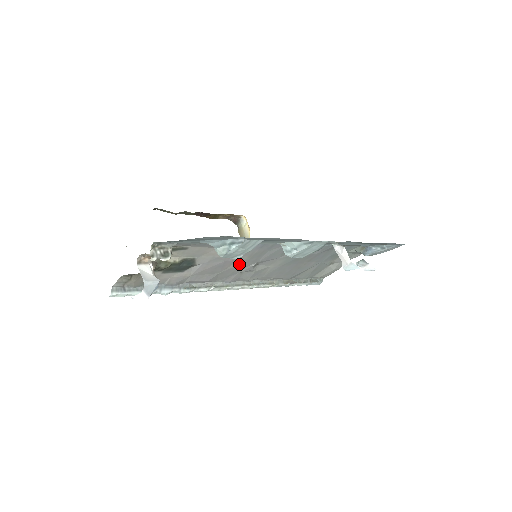
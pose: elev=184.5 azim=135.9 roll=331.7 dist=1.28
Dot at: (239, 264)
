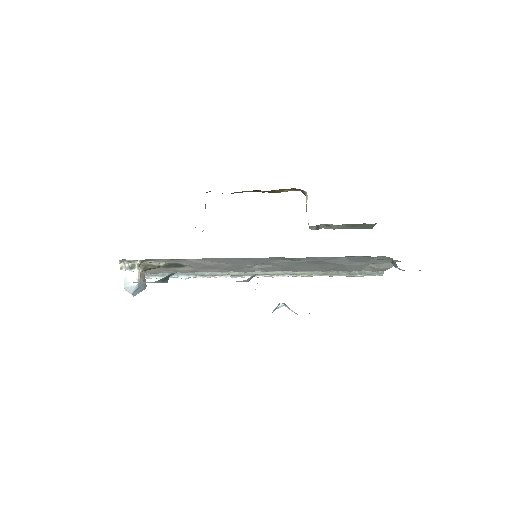
Dot at: (231, 265)
